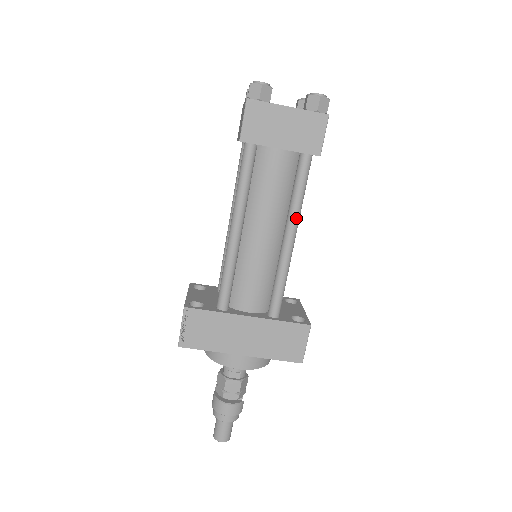
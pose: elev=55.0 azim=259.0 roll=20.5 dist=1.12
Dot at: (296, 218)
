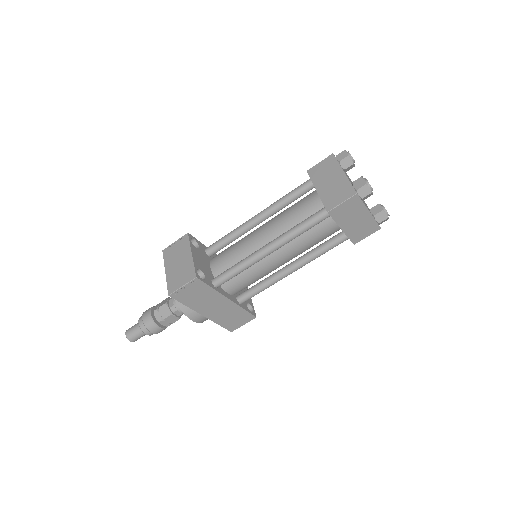
Dot at: (307, 263)
